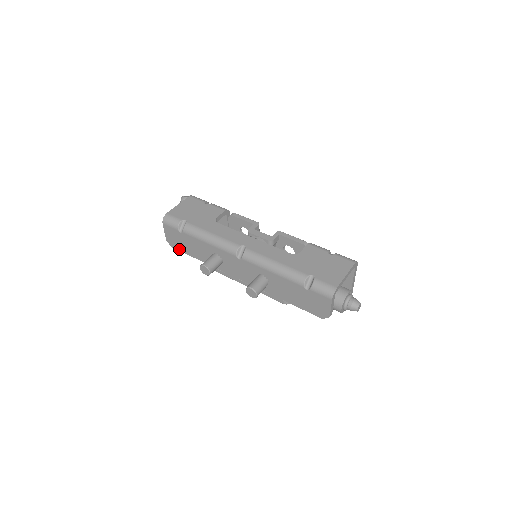
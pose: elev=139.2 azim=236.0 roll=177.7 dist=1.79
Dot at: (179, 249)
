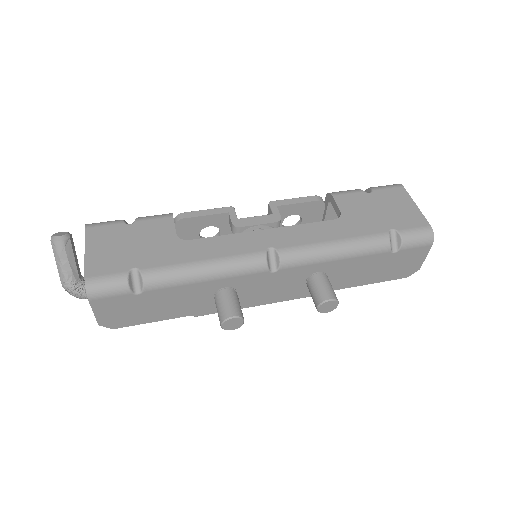
Dot at: (132, 323)
